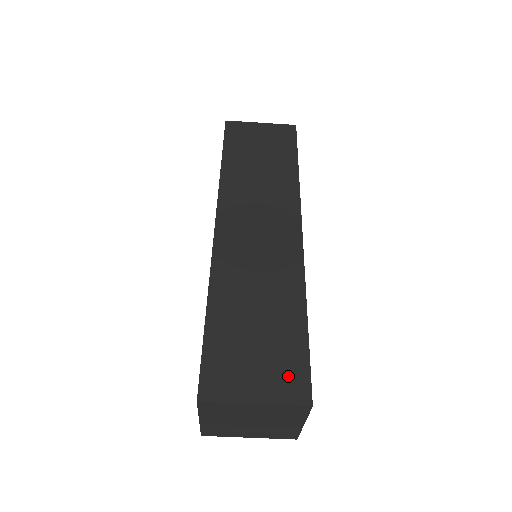
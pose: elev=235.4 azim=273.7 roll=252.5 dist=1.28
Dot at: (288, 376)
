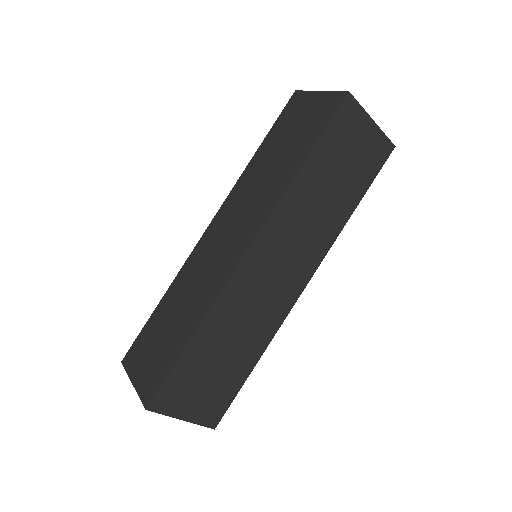
Dot at: (214, 407)
